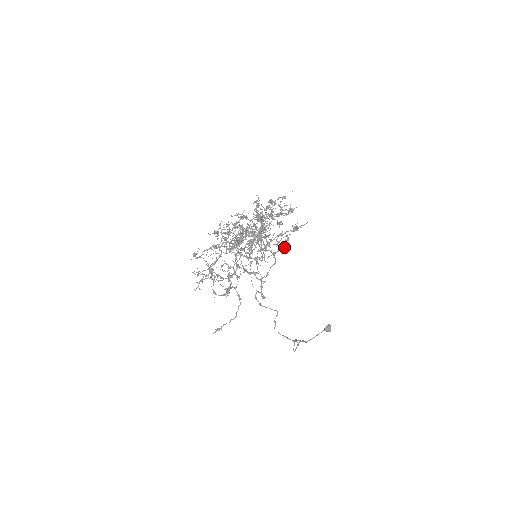
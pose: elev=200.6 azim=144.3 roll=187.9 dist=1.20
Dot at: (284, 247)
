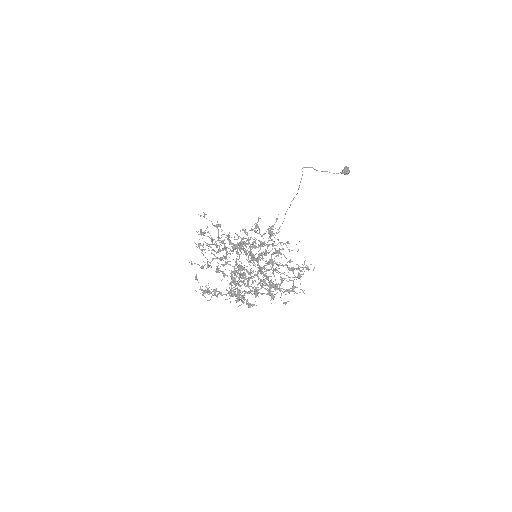
Dot at: occluded
